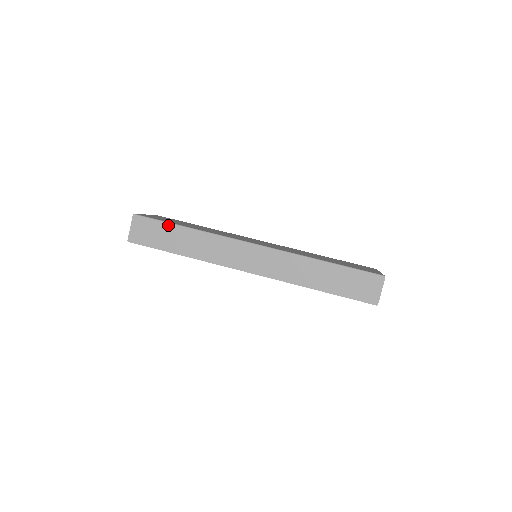
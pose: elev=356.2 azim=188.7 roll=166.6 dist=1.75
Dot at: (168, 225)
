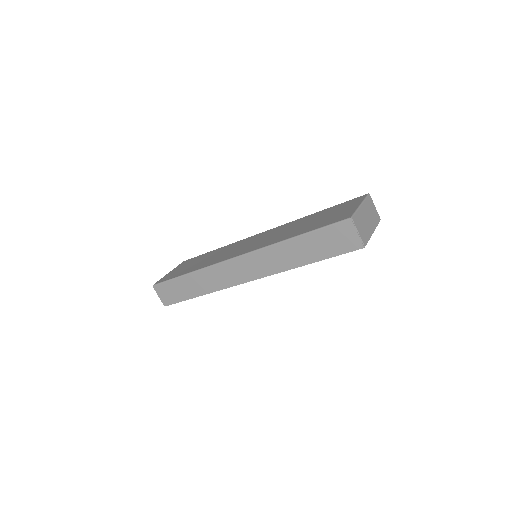
Dot at: (176, 280)
